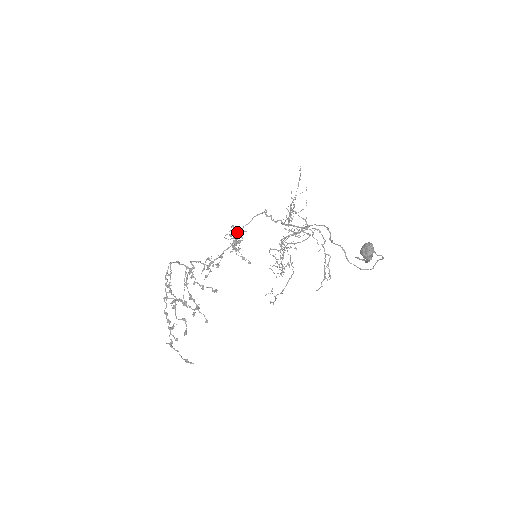
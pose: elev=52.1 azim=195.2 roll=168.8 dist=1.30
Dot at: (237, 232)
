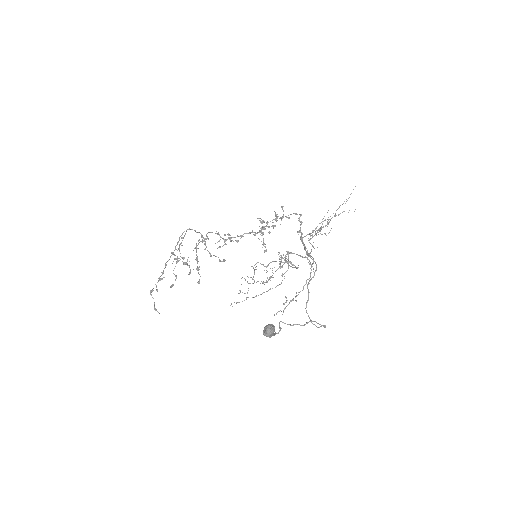
Dot at: (277, 216)
